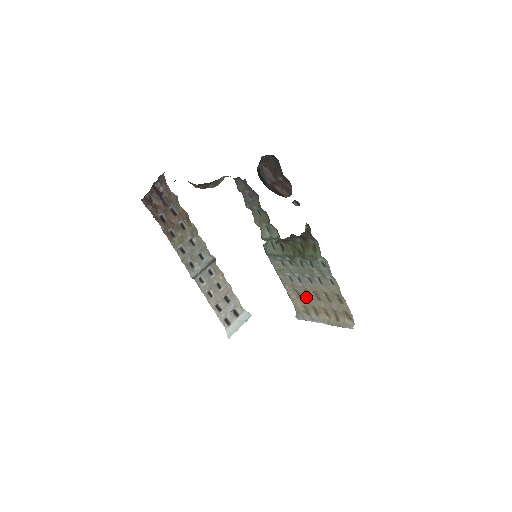
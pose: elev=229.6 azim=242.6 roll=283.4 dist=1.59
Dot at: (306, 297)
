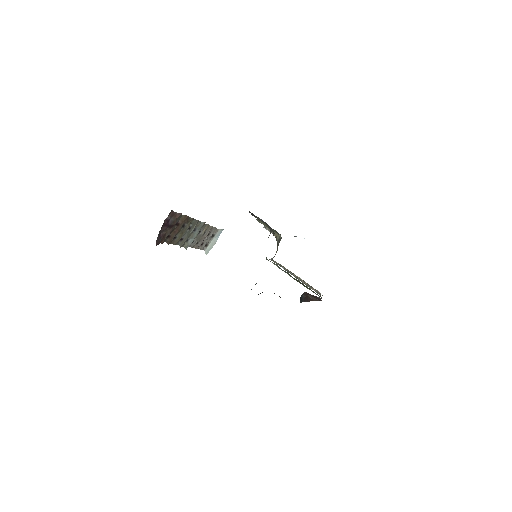
Dot at: occluded
